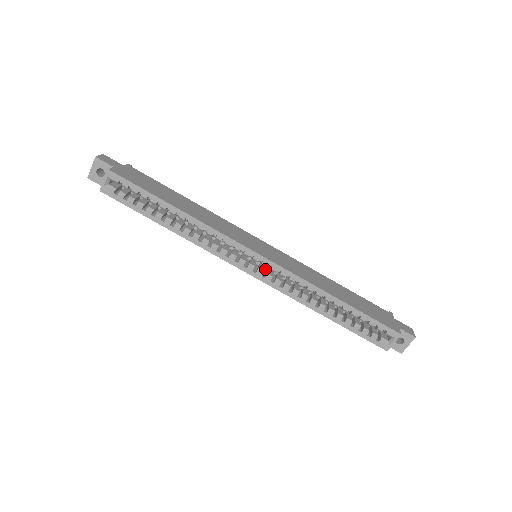
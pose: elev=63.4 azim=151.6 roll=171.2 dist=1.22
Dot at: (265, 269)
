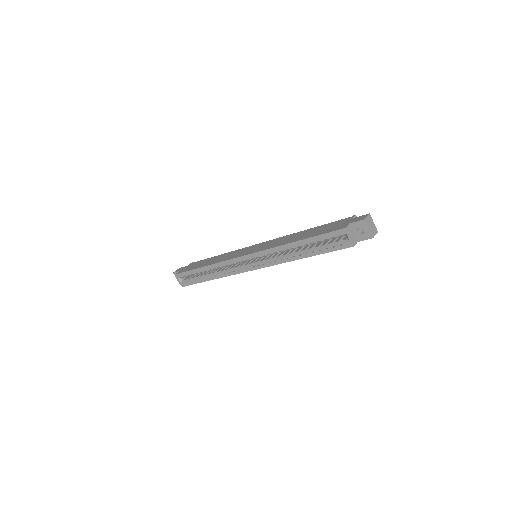
Dot at: occluded
